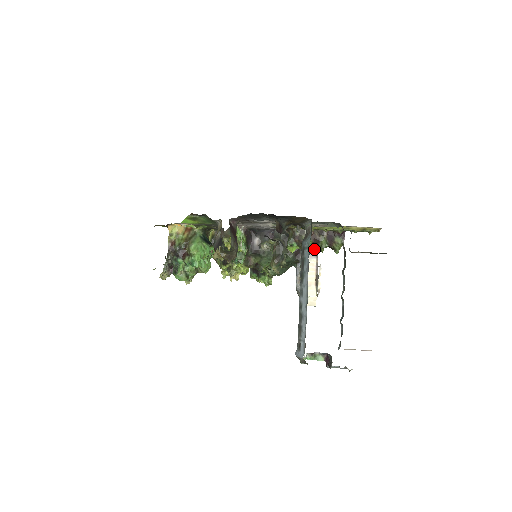
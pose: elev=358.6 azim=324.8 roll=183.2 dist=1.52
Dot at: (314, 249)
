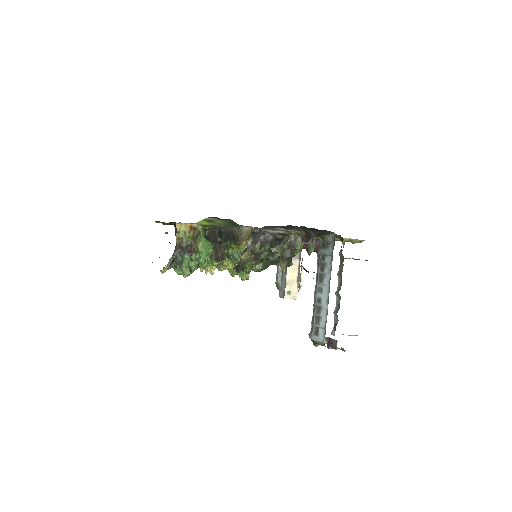
Dot at: occluded
